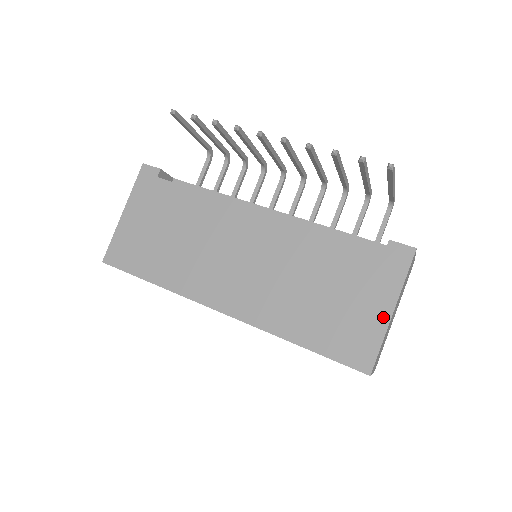
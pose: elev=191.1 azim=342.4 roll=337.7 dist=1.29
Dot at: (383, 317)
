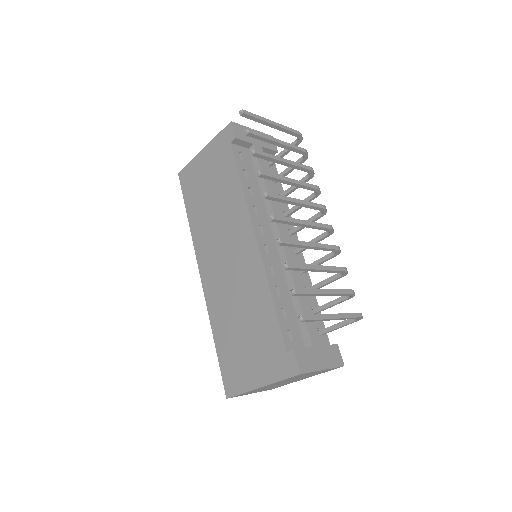
Dot at: (254, 383)
